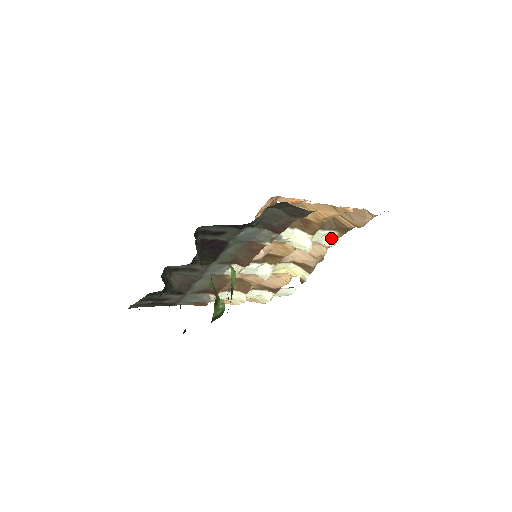
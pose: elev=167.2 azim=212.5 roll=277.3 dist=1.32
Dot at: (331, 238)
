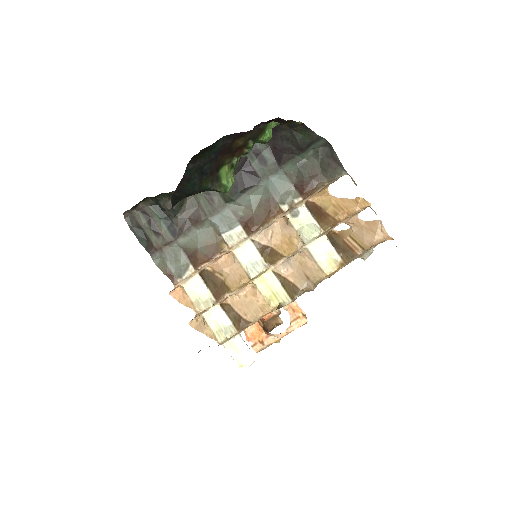
Dot at: (333, 262)
